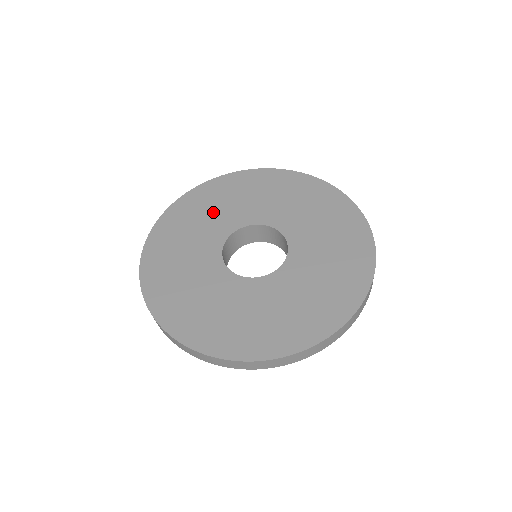
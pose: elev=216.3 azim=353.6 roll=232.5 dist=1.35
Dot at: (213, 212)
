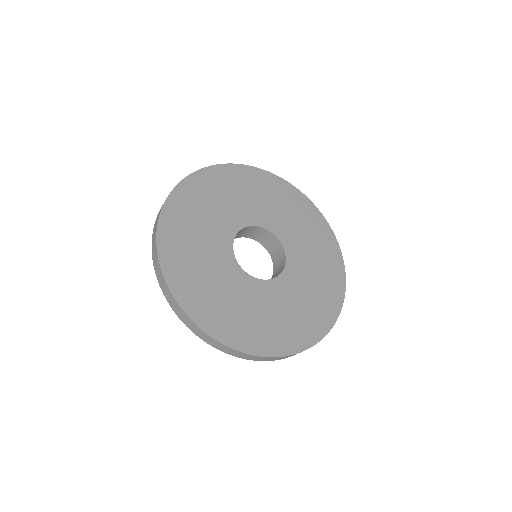
Dot at: (222, 202)
